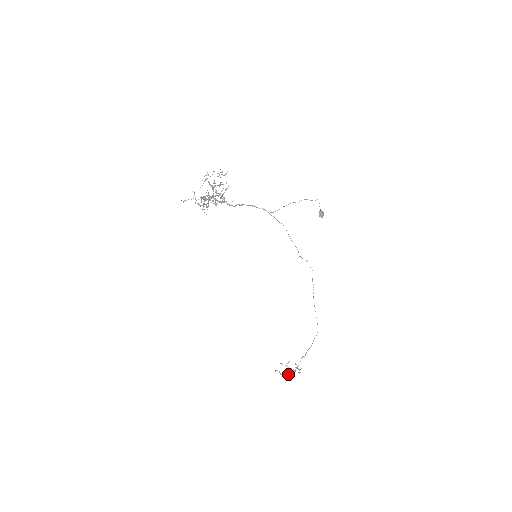
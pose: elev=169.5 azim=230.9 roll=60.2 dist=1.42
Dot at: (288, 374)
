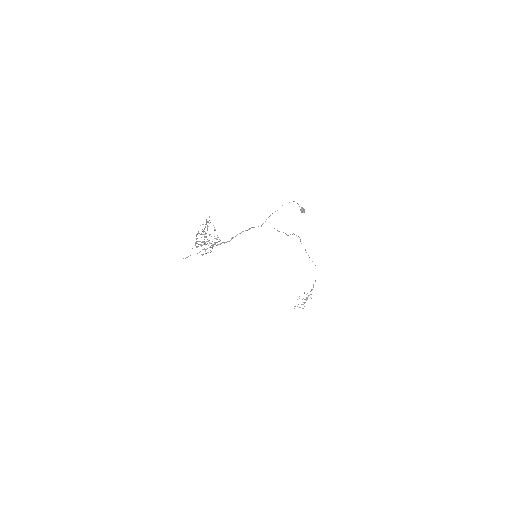
Dot at: occluded
